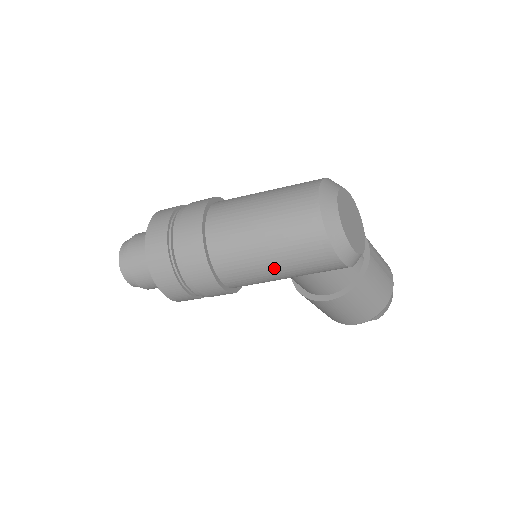
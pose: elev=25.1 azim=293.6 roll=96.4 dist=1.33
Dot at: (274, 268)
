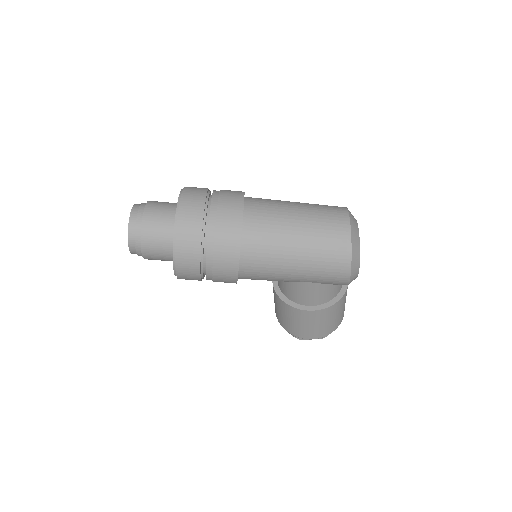
Dot at: (294, 269)
